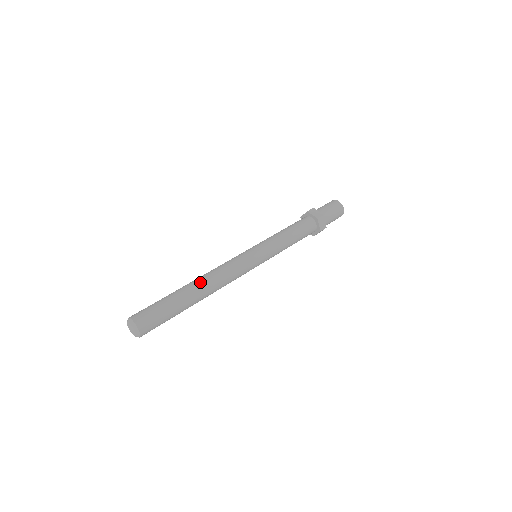
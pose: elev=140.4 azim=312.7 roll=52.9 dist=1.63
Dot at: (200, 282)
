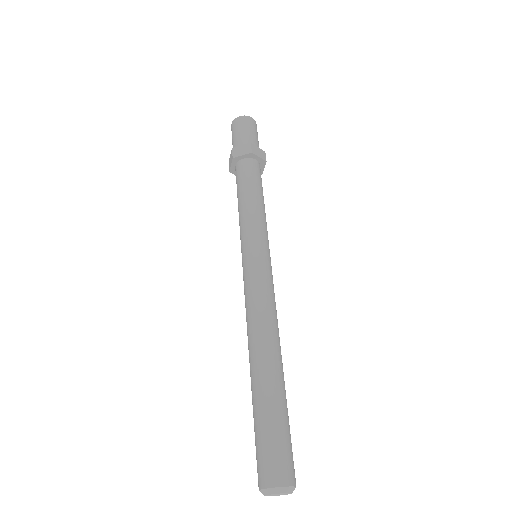
Dot at: (277, 352)
